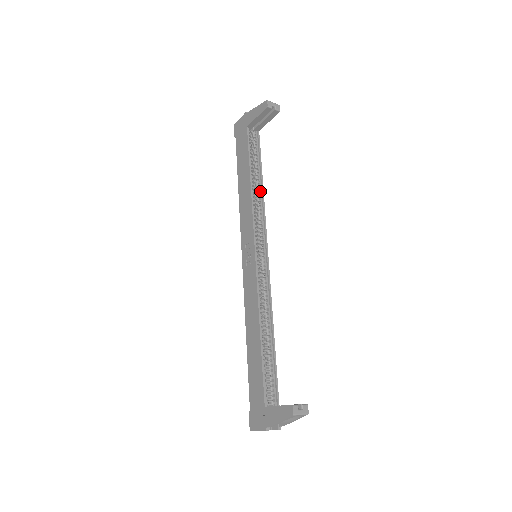
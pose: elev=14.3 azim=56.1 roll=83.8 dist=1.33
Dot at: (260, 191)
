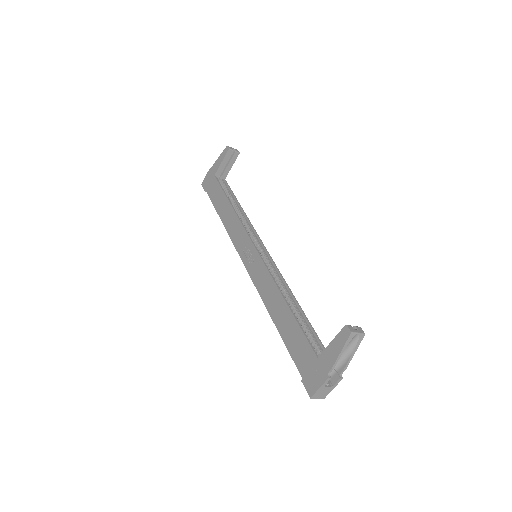
Dot at: (241, 212)
